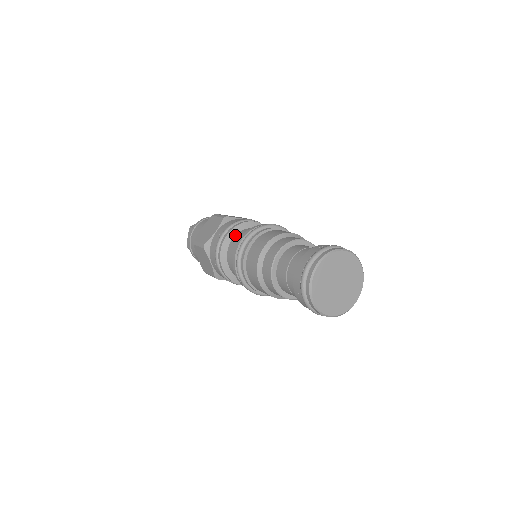
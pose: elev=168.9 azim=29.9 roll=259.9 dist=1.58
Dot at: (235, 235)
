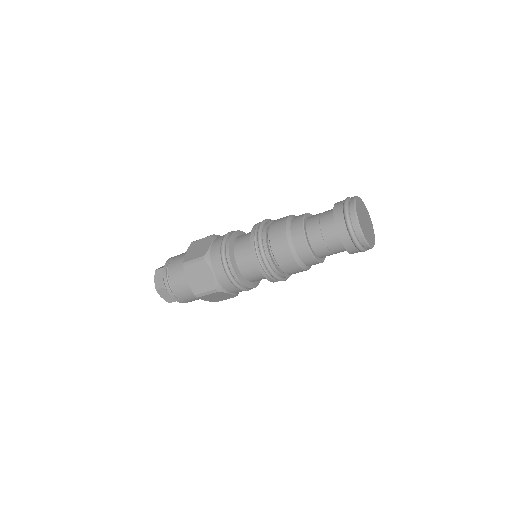
Dot at: occluded
